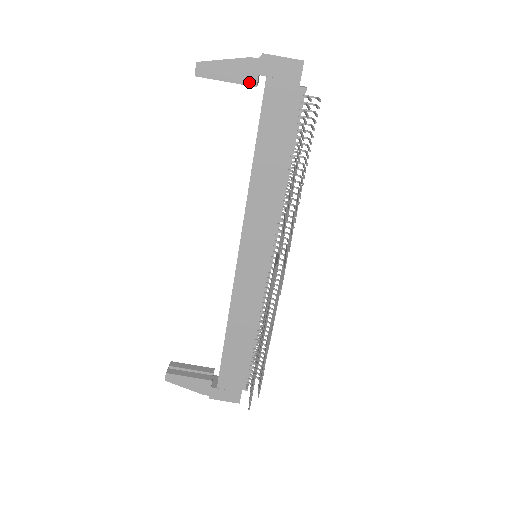
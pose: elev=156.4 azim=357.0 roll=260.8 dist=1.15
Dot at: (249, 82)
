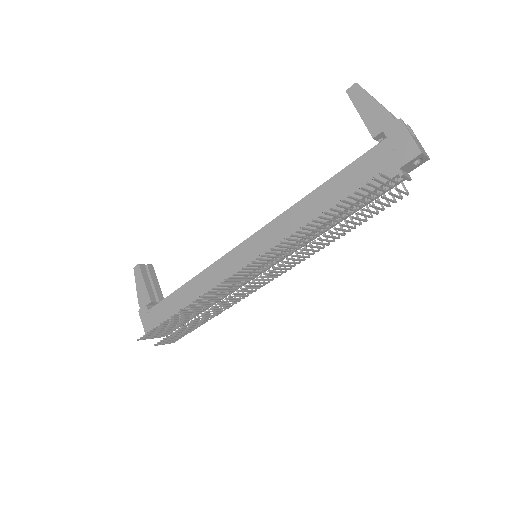
Dot at: (372, 130)
